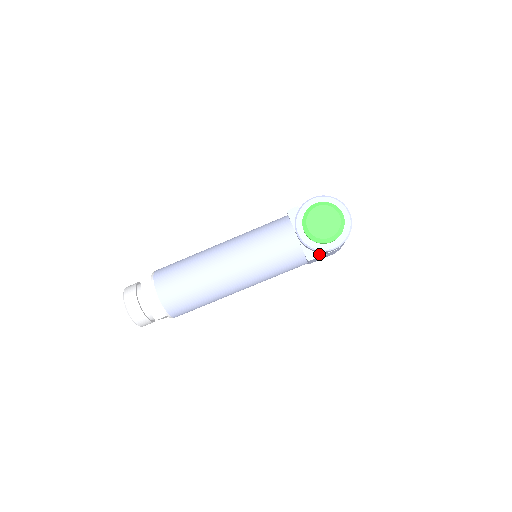
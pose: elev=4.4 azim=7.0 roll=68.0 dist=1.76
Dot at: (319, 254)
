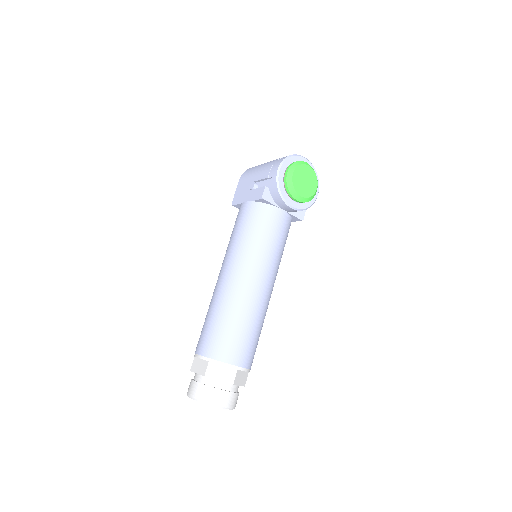
Dot at: occluded
